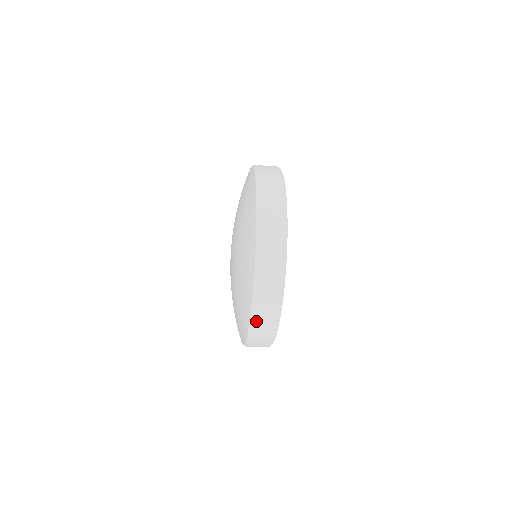
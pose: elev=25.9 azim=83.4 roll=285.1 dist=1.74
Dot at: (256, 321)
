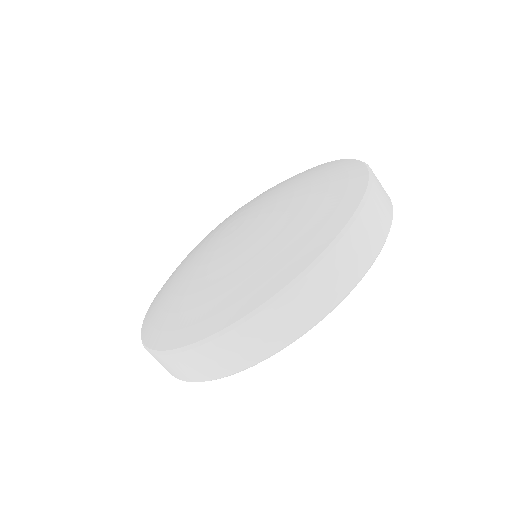
Dot at: (375, 180)
